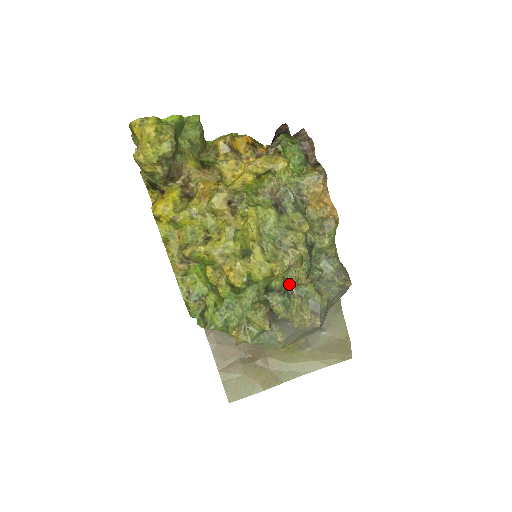
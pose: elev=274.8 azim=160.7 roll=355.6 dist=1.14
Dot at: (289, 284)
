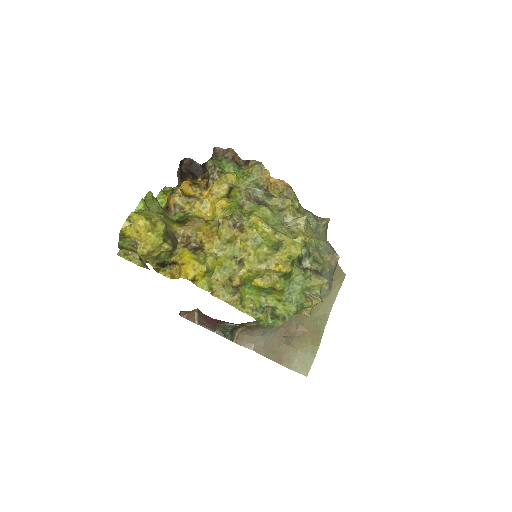
Dot at: occluded
